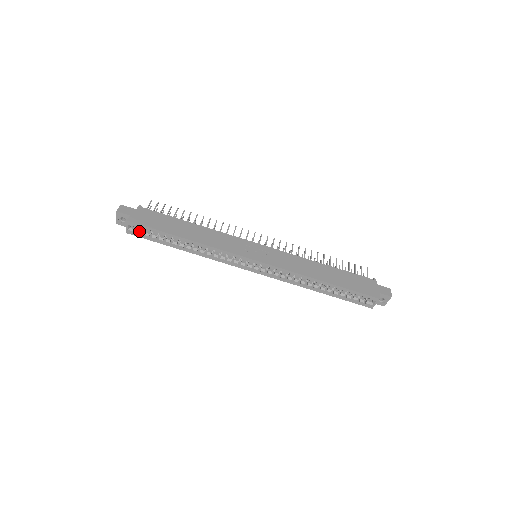
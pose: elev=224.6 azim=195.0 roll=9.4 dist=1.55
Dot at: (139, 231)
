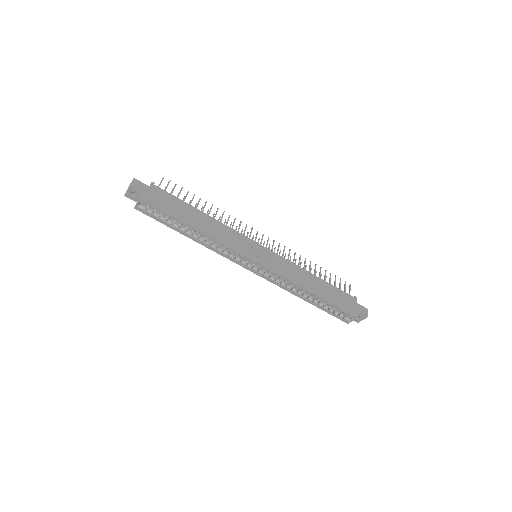
Dot at: (149, 210)
